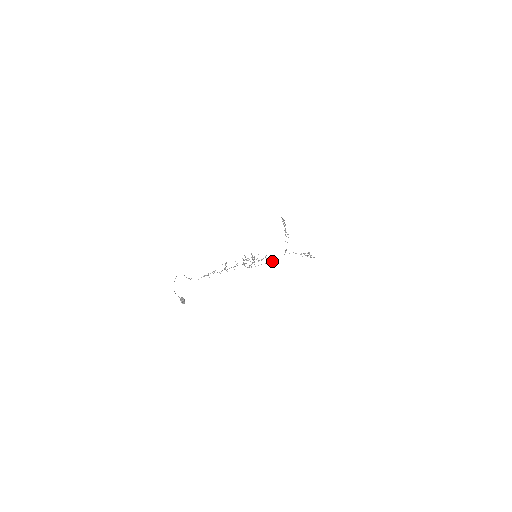
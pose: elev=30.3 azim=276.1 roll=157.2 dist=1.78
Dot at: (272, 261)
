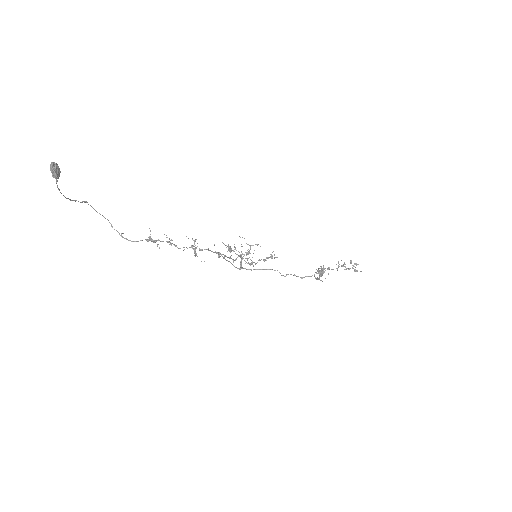
Dot at: (286, 275)
